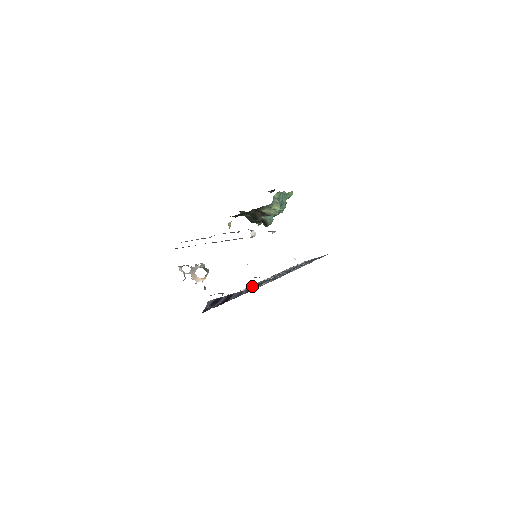
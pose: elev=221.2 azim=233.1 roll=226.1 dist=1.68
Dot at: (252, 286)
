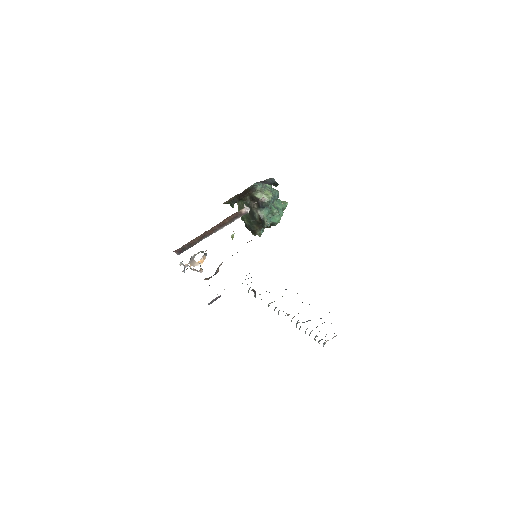
Dot at: occluded
